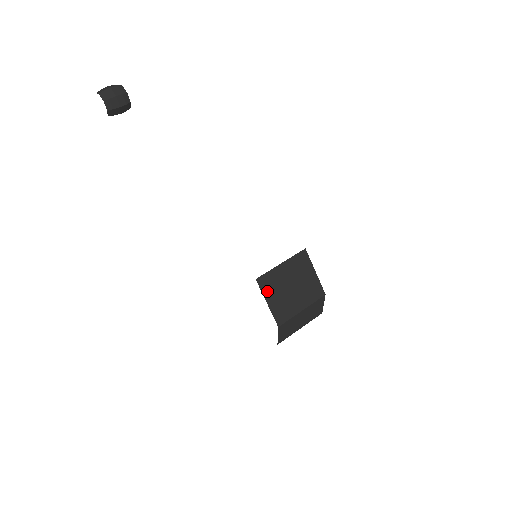
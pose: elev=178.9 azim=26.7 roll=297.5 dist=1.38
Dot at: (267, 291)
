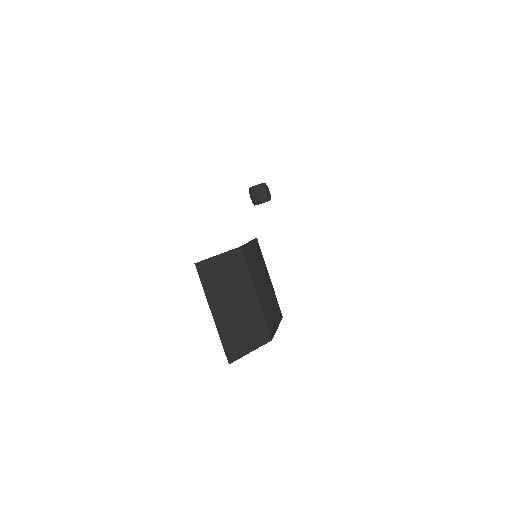
Dot at: (255, 247)
